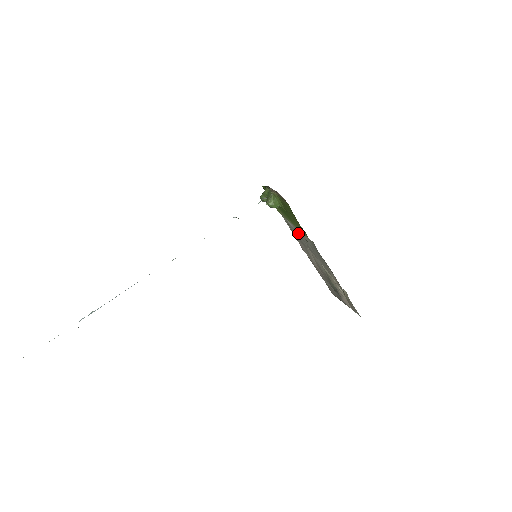
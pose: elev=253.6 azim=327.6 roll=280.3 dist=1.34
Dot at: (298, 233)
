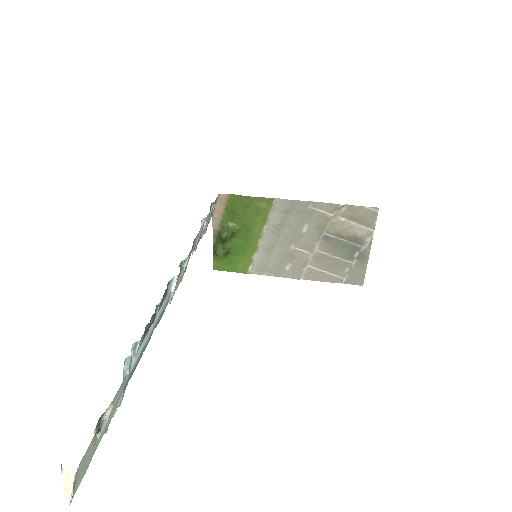
Dot at: (272, 246)
